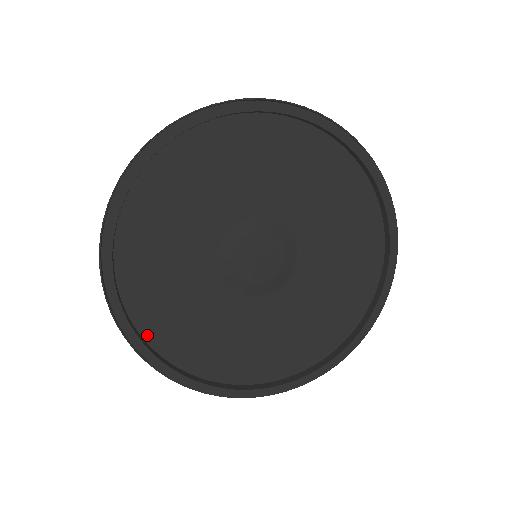
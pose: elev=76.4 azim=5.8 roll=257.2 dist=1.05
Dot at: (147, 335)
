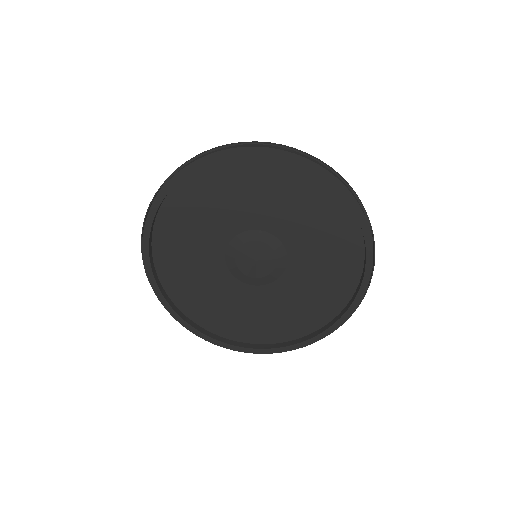
Dot at: (162, 277)
